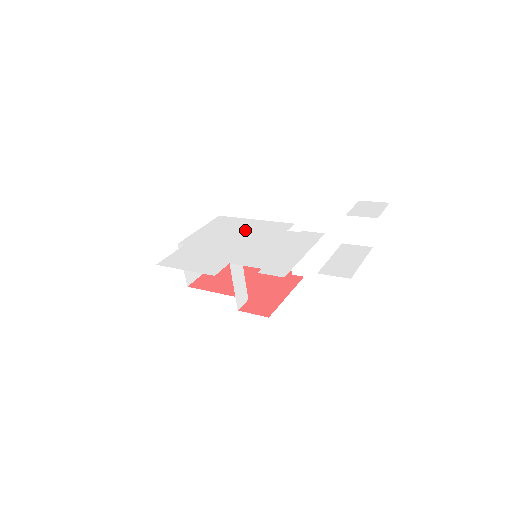
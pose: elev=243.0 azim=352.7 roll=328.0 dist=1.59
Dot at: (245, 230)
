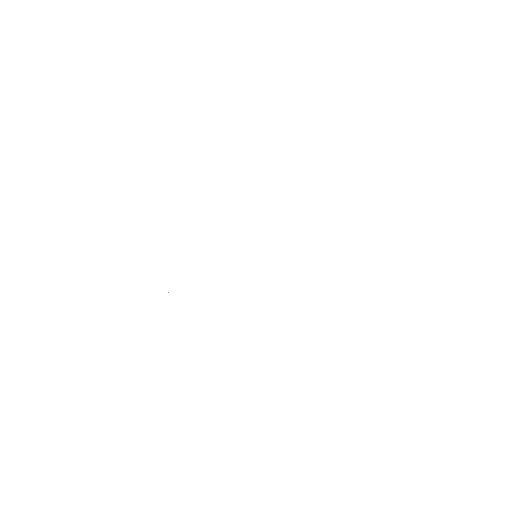
Dot at: (229, 236)
